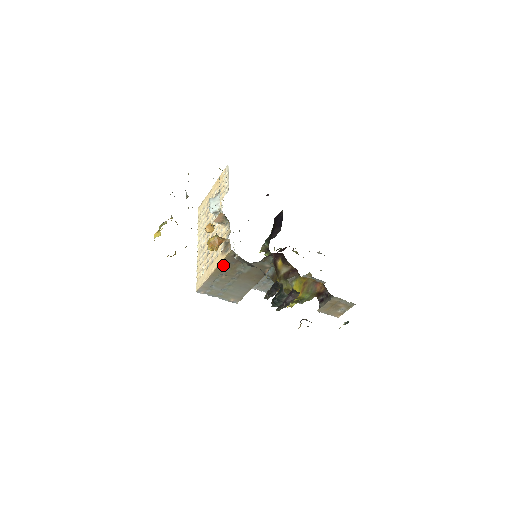
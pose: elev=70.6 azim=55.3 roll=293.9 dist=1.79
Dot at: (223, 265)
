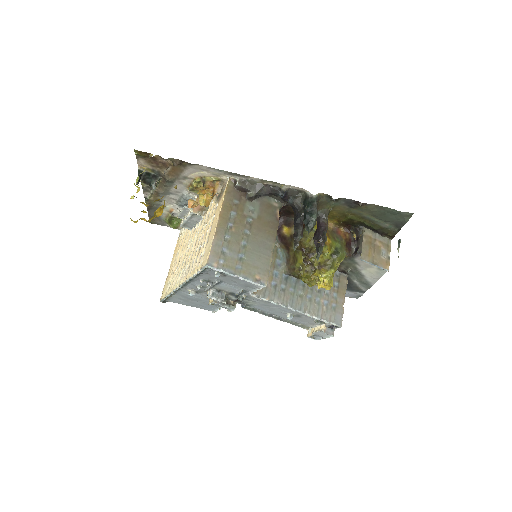
Dot at: (227, 206)
